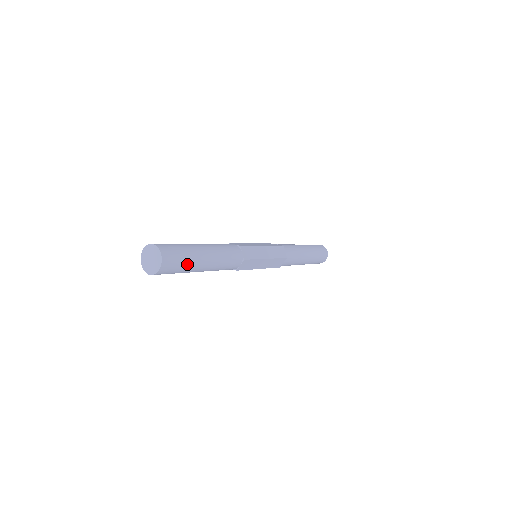
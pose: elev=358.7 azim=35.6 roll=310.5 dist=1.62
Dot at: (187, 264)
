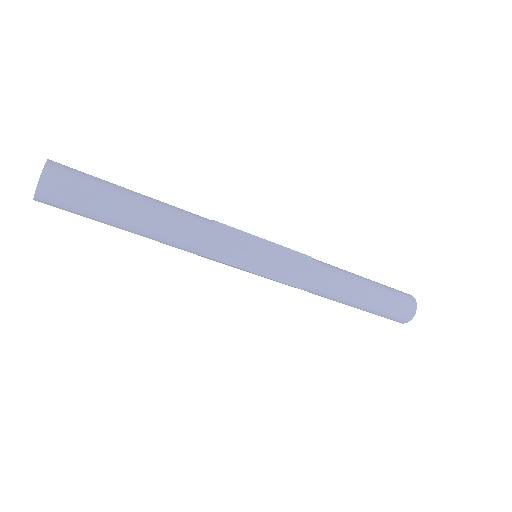
Dot at: (98, 182)
